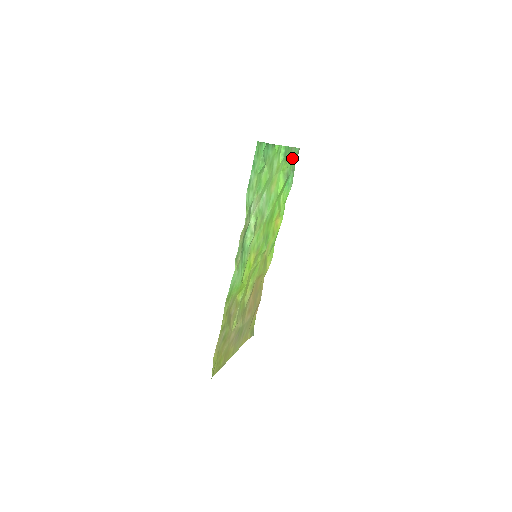
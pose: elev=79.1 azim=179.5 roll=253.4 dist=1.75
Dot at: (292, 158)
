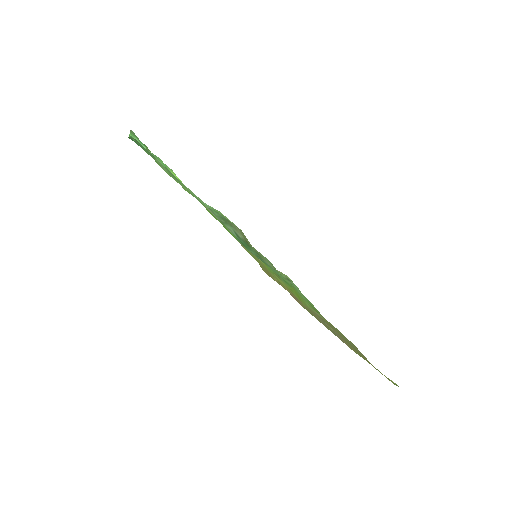
Dot at: occluded
